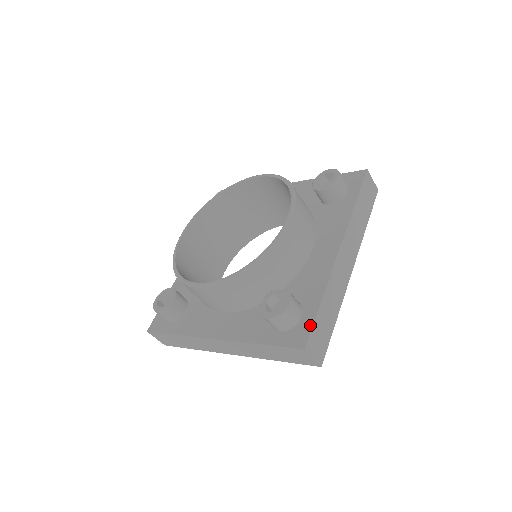
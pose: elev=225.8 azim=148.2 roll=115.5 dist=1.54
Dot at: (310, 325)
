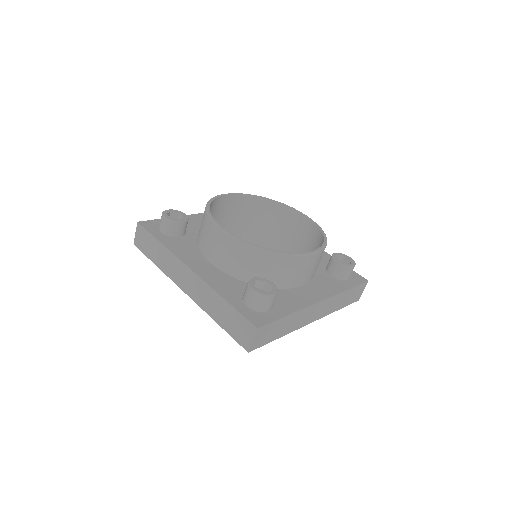
Dot at: (271, 320)
